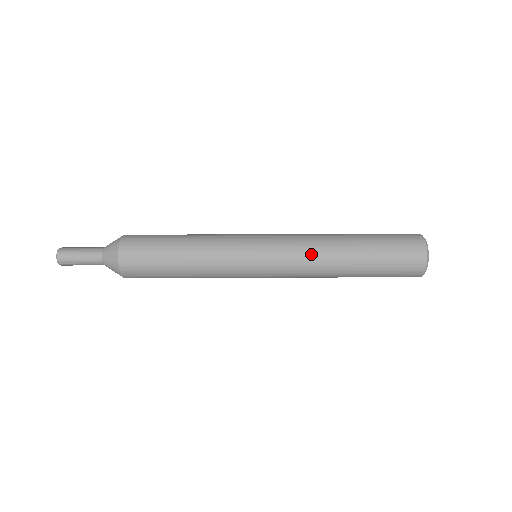
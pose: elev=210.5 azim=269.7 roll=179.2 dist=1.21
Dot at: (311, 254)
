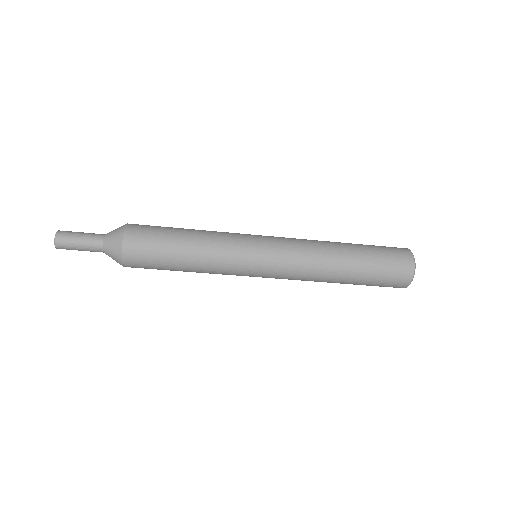
Dot at: (311, 249)
